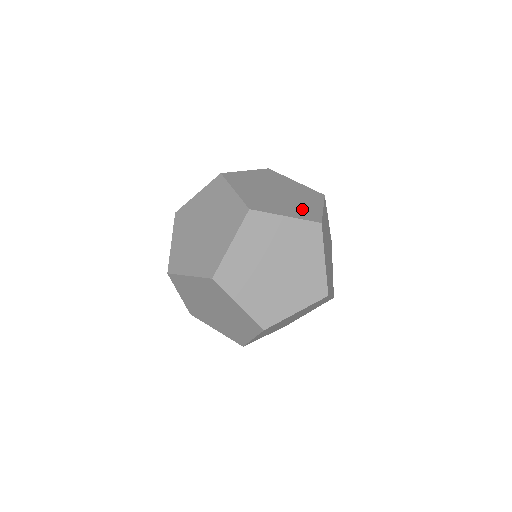
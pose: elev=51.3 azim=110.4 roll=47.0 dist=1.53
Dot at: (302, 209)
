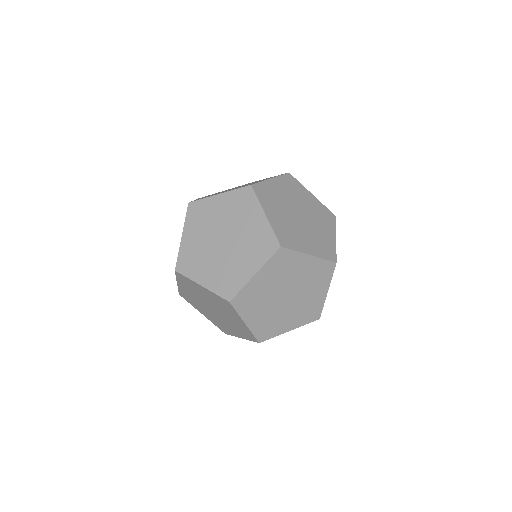
Dot at: (321, 242)
